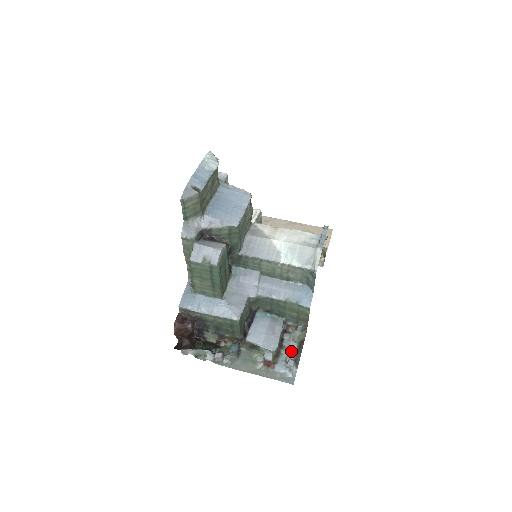
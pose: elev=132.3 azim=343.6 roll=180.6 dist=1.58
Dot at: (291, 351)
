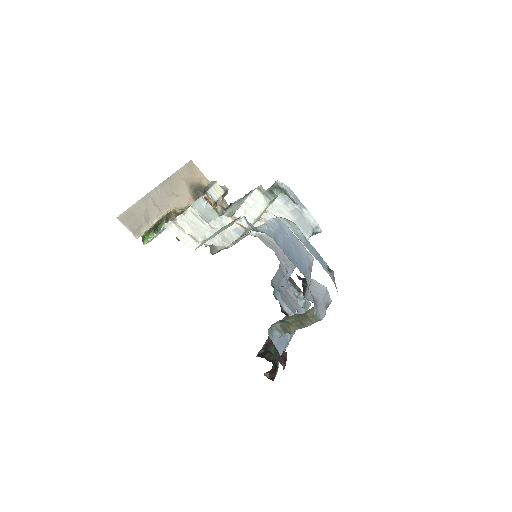
Dot at: (293, 288)
